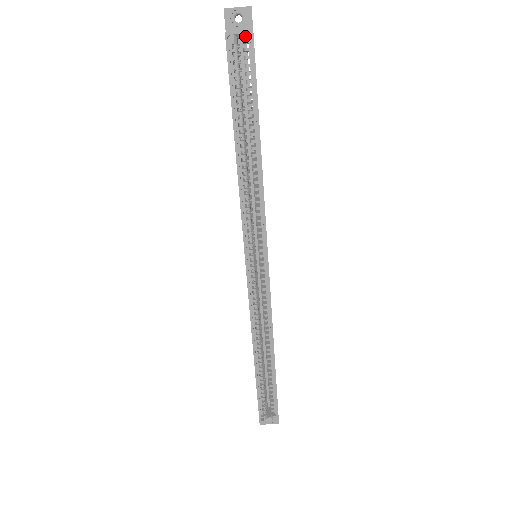
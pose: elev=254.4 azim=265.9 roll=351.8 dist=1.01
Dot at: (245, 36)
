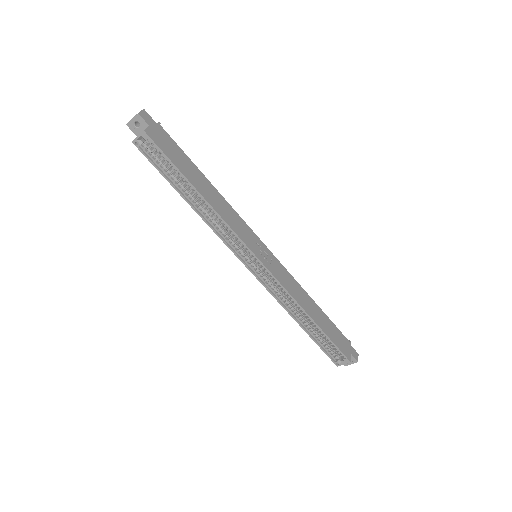
Dot at: (143, 137)
